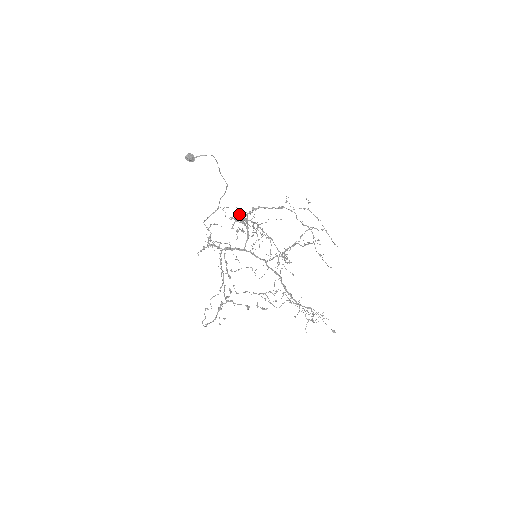
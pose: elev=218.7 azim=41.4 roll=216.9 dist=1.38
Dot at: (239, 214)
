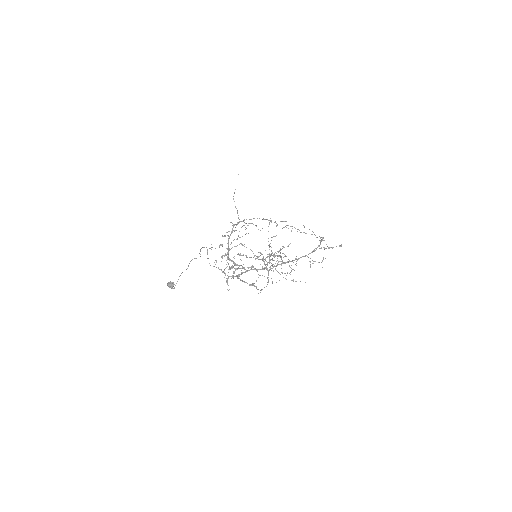
Dot at: (221, 245)
